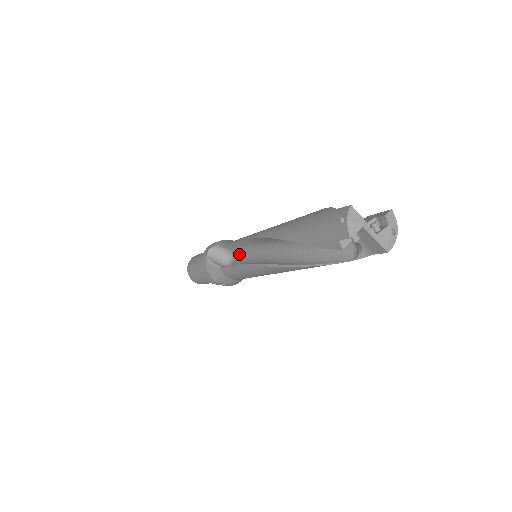
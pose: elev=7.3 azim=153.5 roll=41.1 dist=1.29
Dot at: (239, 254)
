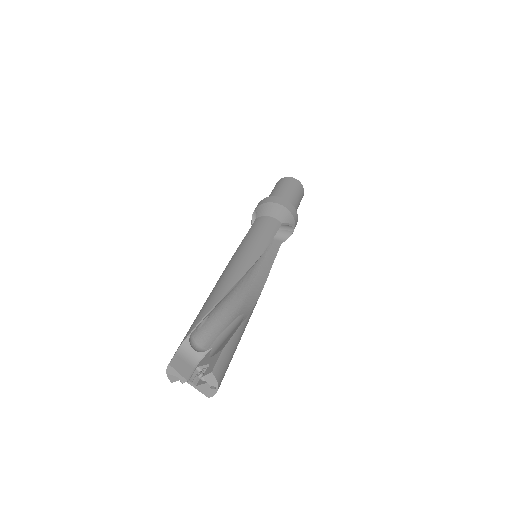
Dot at: occluded
